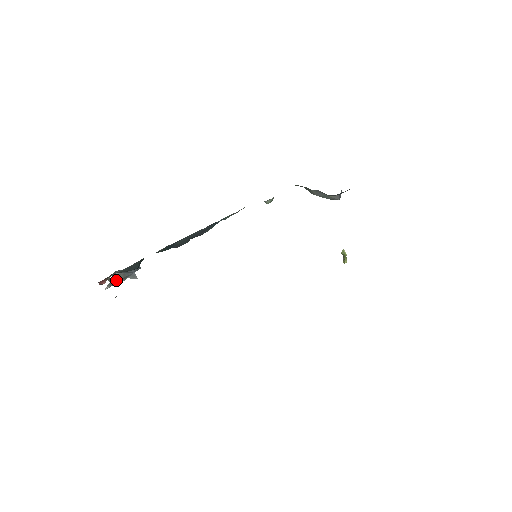
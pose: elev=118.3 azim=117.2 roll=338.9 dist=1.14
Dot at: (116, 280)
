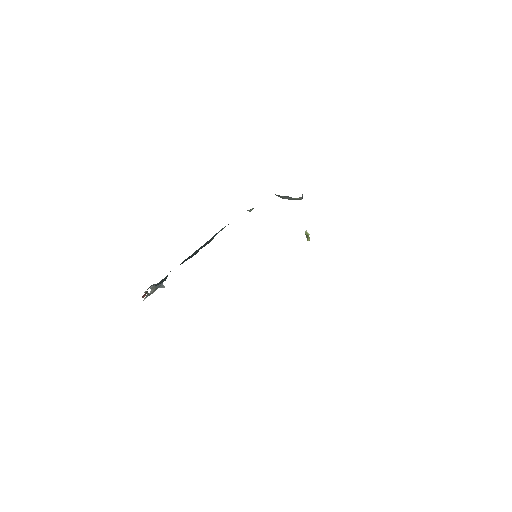
Dot at: (151, 292)
